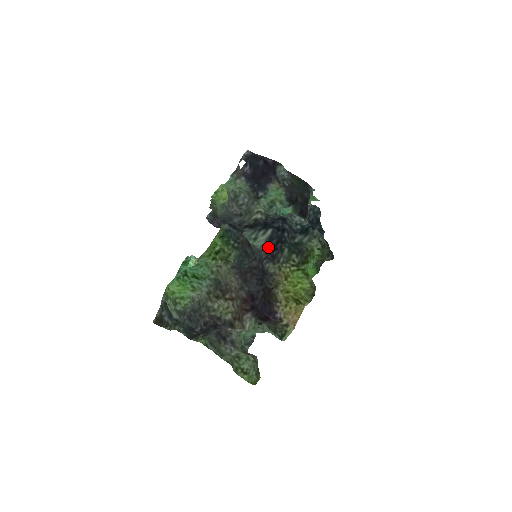
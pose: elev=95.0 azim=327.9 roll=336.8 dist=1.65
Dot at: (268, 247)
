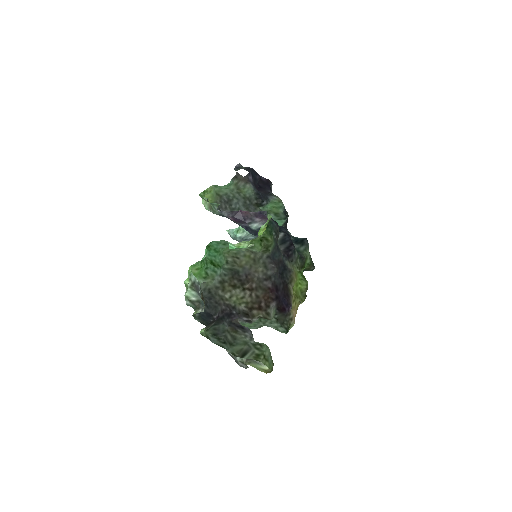
Dot at: (281, 247)
